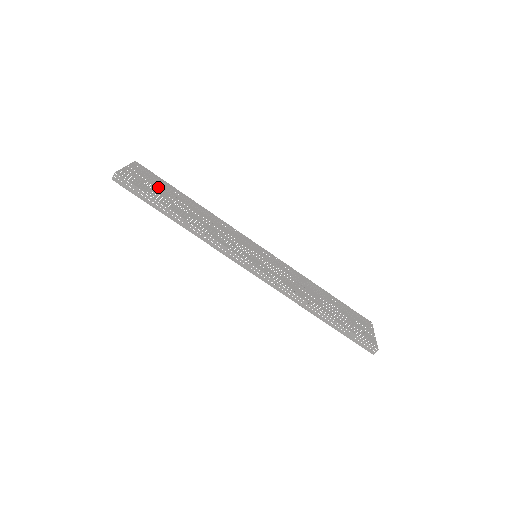
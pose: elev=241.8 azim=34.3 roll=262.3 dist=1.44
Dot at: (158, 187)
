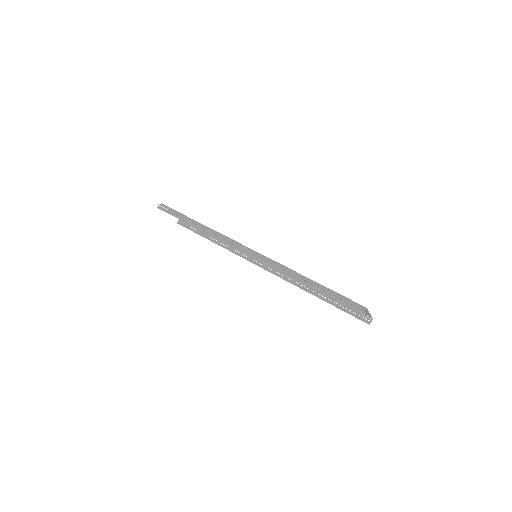
Dot at: occluded
